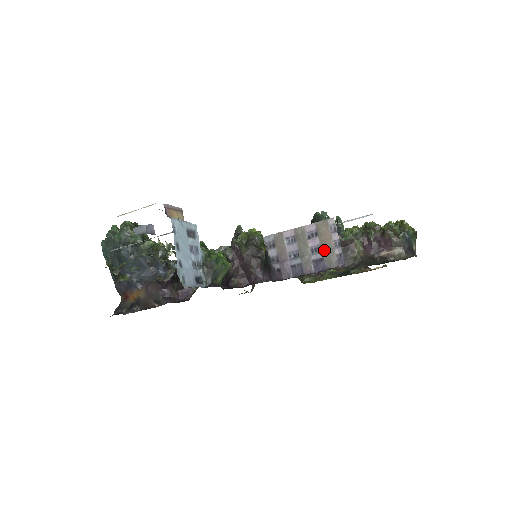
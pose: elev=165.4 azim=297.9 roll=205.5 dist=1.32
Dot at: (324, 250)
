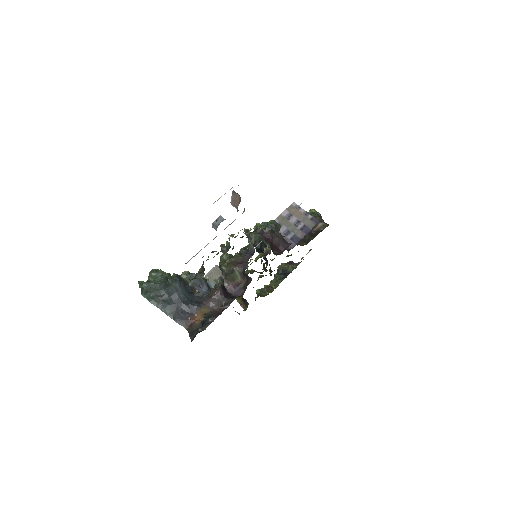
Dot at: (302, 220)
